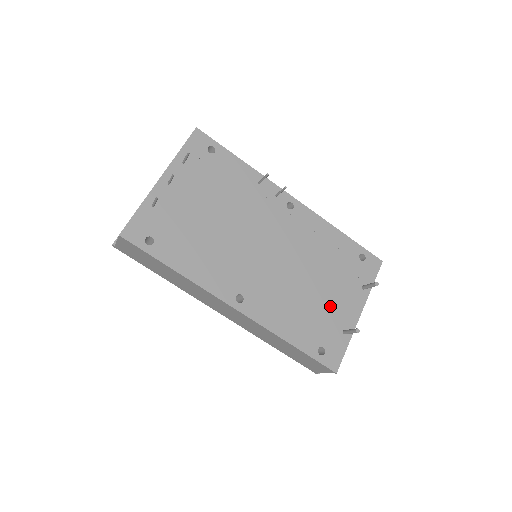
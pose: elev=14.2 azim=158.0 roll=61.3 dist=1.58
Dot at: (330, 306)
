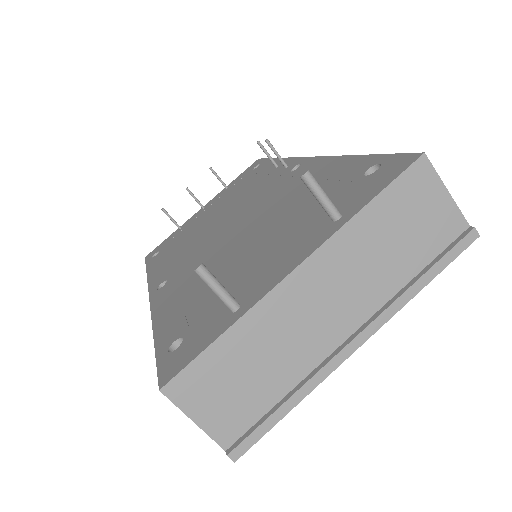
Dot at: (249, 268)
